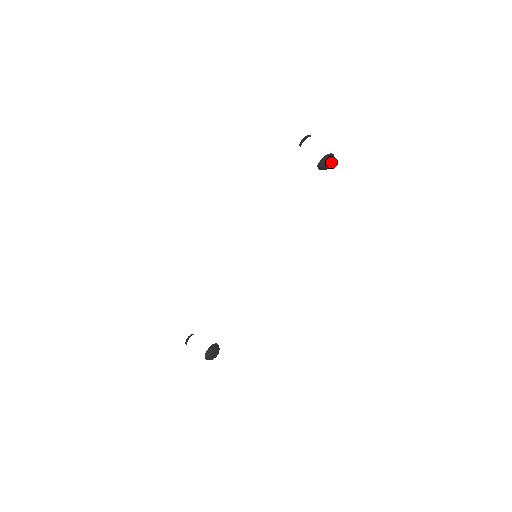
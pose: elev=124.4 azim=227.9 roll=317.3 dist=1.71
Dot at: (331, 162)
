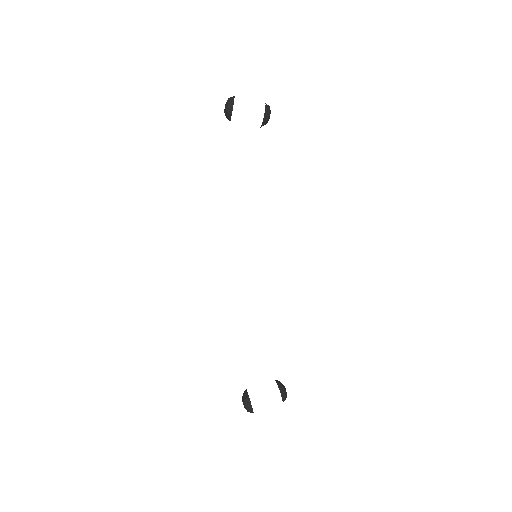
Dot at: (270, 112)
